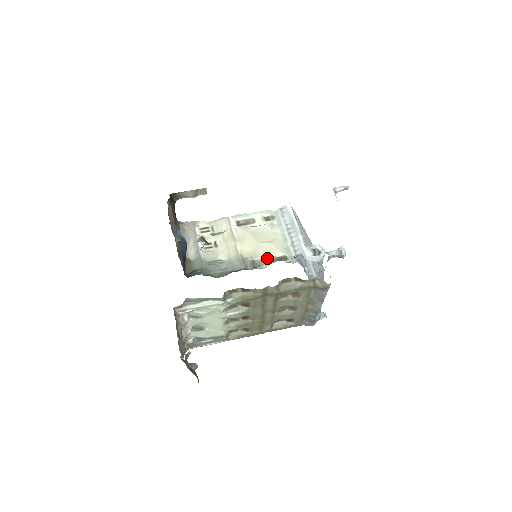
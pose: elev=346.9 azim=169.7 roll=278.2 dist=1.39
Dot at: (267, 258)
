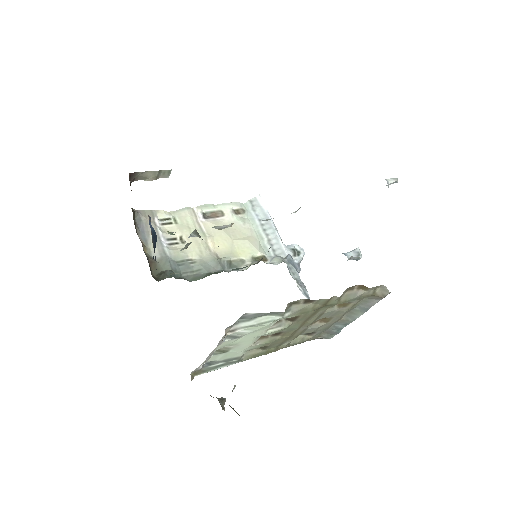
Dot at: (245, 258)
